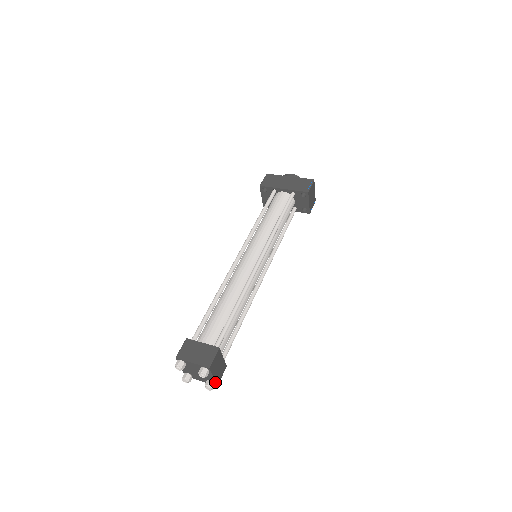
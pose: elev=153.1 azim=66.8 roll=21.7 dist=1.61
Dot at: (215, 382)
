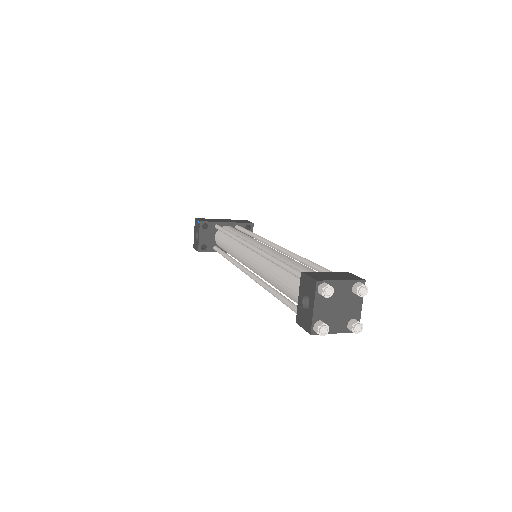
Dot at: (359, 320)
